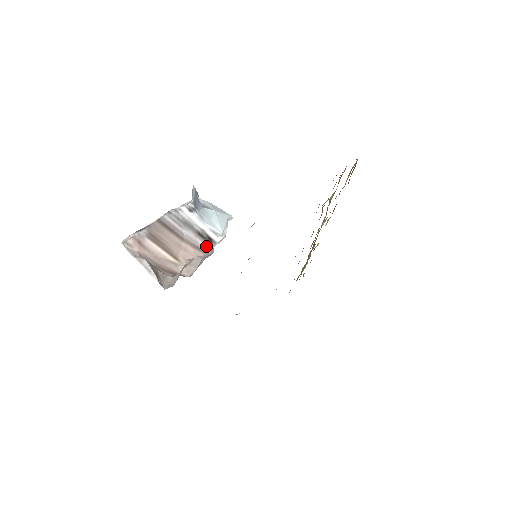
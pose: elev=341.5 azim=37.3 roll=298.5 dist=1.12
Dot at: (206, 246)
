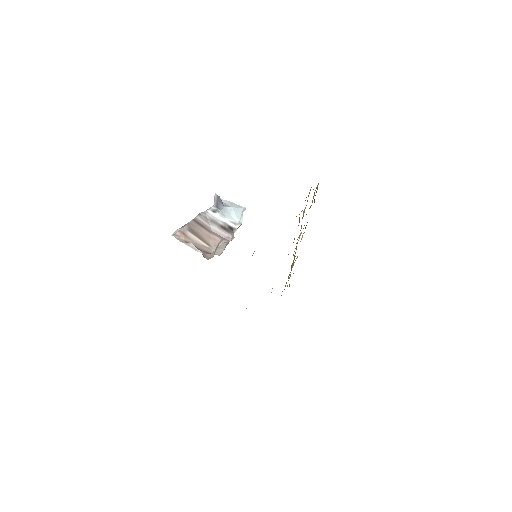
Dot at: (227, 236)
